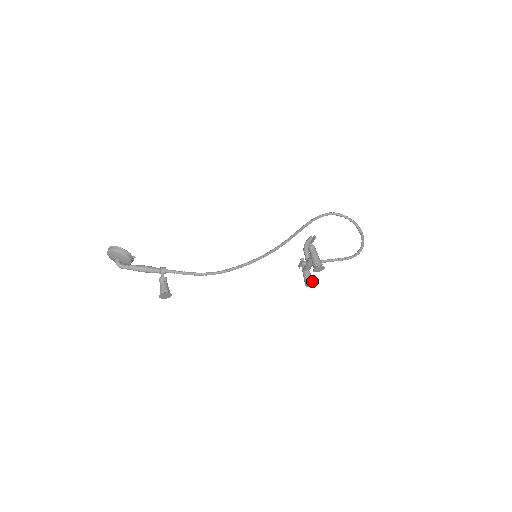
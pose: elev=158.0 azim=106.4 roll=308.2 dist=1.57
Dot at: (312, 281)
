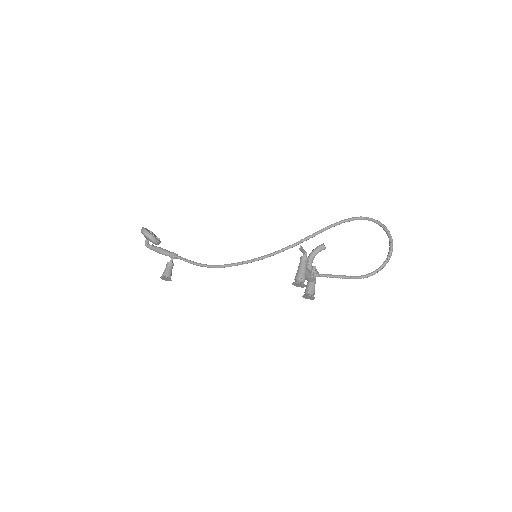
Dot at: (308, 295)
